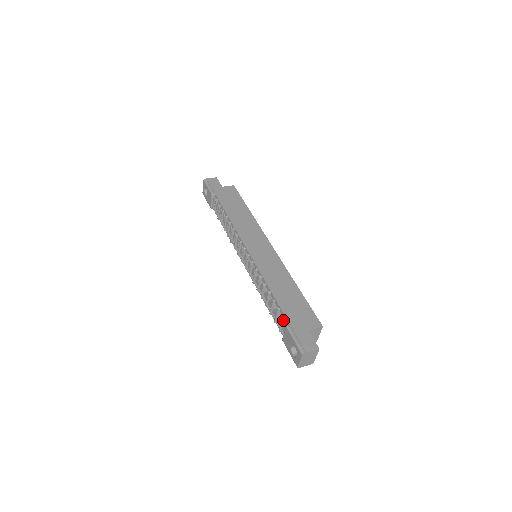
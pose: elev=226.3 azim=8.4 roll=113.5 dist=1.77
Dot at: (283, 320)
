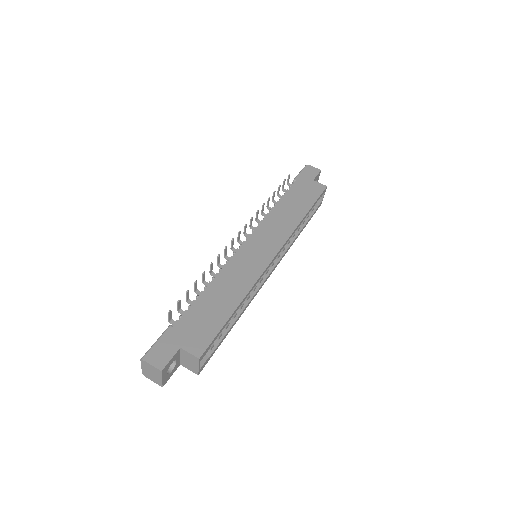
Dot at: (179, 319)
